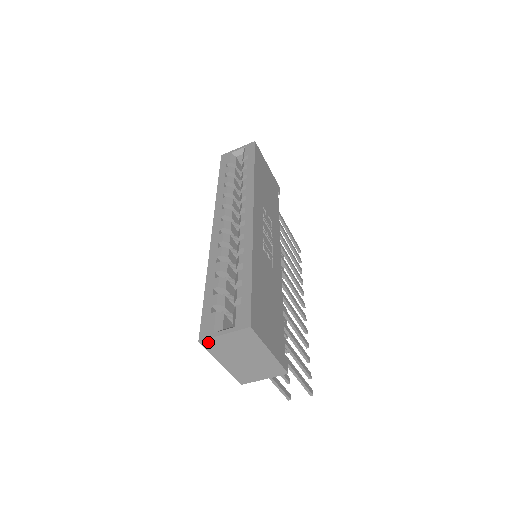
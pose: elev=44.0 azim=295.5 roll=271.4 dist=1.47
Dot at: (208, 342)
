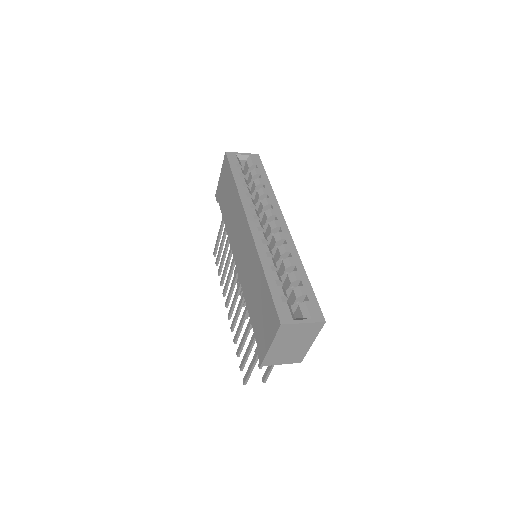
Dot at: (286, 327)
